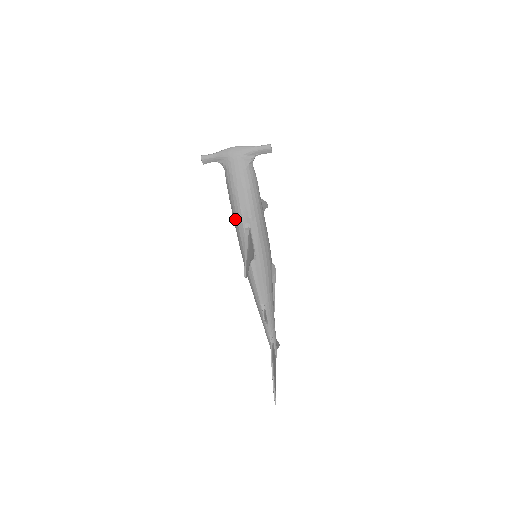
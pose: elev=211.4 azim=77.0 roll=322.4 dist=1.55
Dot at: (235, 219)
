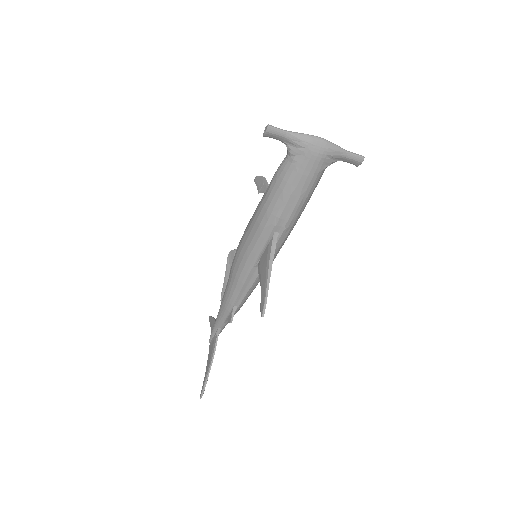
Dot at: (263, 219)
